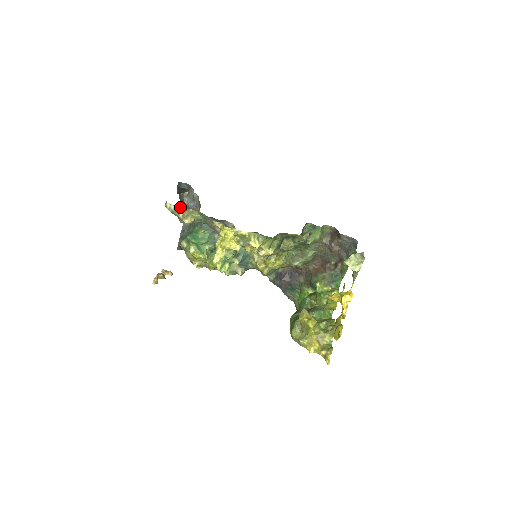
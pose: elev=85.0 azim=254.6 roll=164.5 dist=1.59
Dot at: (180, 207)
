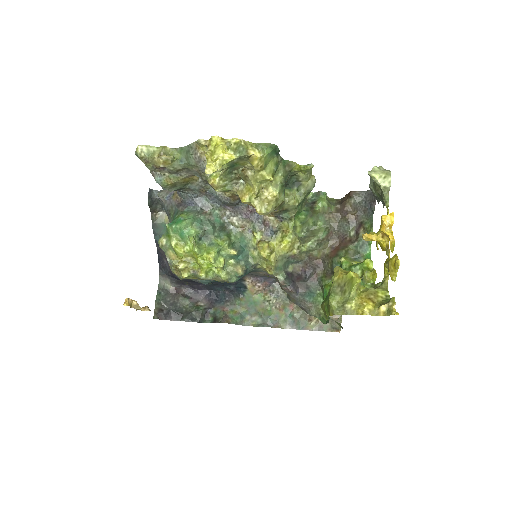
Dot at: (154, 148)
